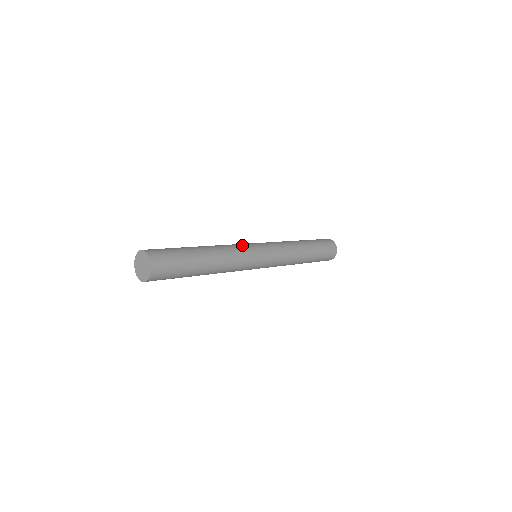
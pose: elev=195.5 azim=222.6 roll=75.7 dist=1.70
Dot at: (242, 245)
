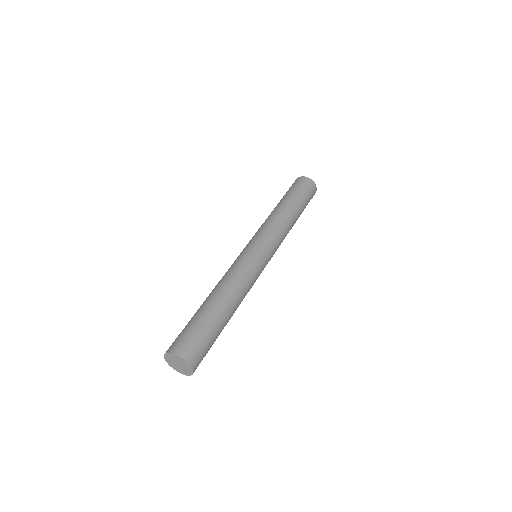
Dot at: (234, 262)
